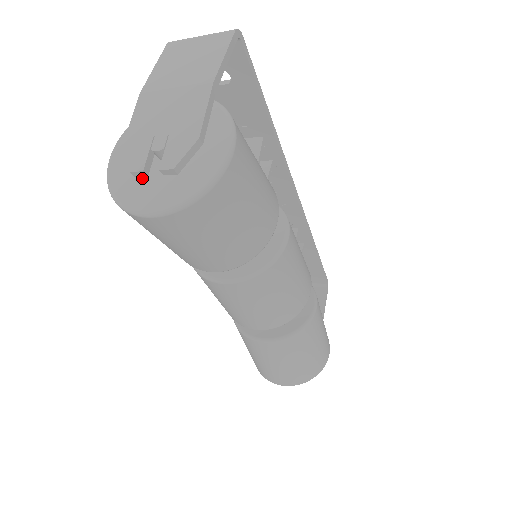
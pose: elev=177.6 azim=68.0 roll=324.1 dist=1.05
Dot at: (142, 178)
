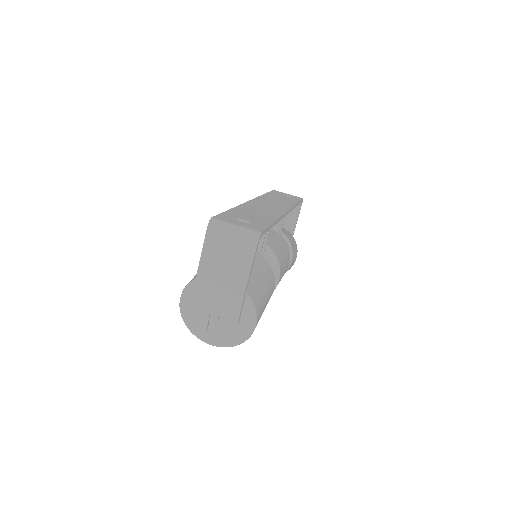
Dot at: occluded
